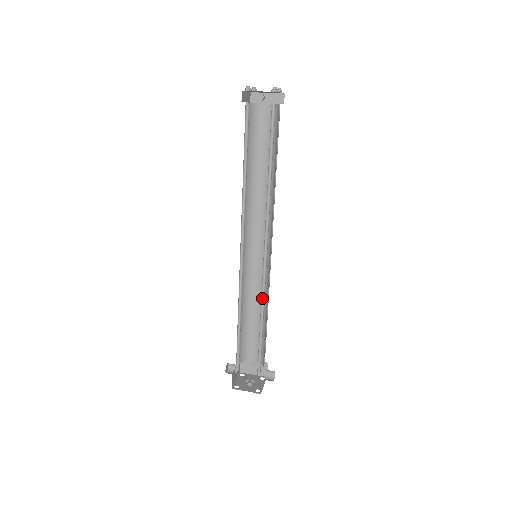
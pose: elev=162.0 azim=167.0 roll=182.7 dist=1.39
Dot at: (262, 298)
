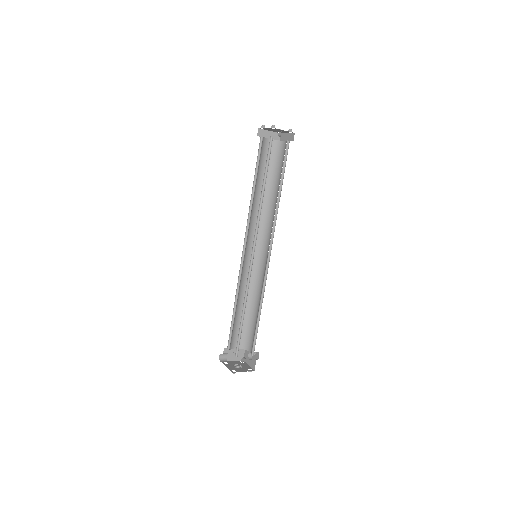
Dot at: (262, 289)
